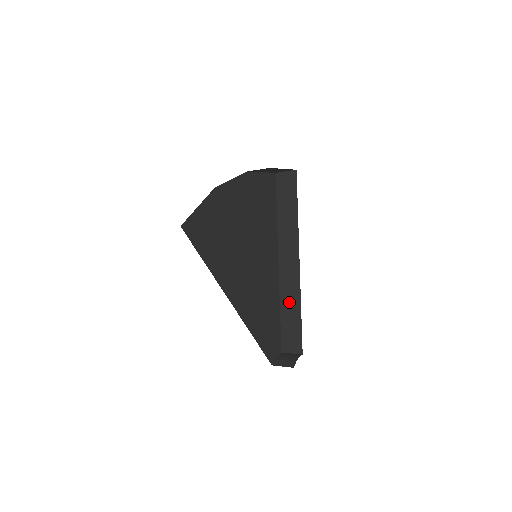
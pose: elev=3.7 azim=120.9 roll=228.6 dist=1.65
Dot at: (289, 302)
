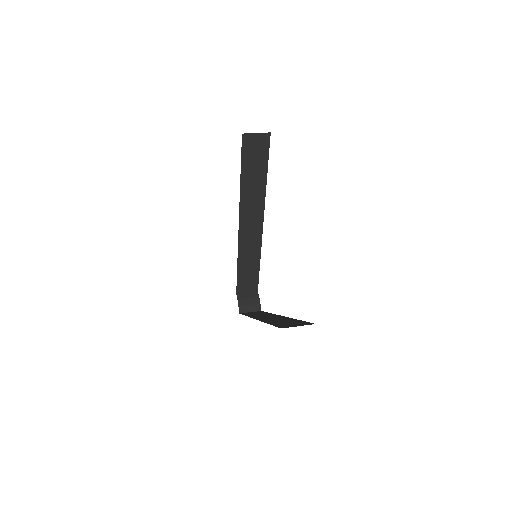
Dot at: (248, 257)
